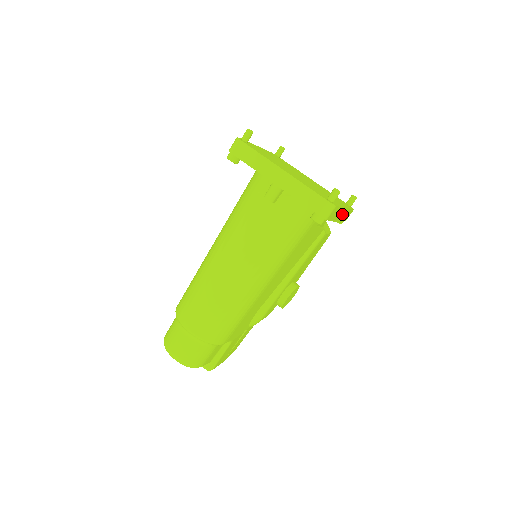
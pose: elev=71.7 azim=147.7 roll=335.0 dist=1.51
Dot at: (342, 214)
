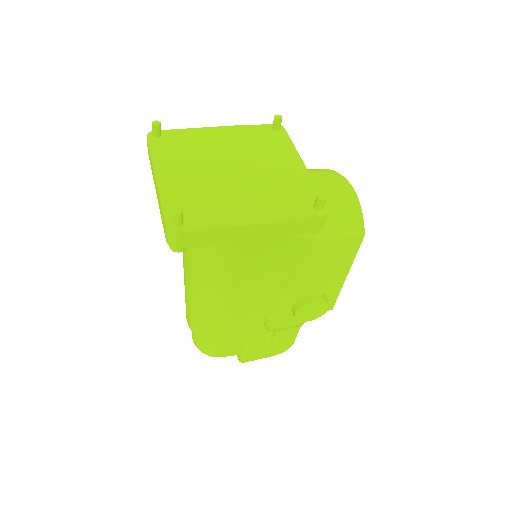
Dot at: (252, 232)
